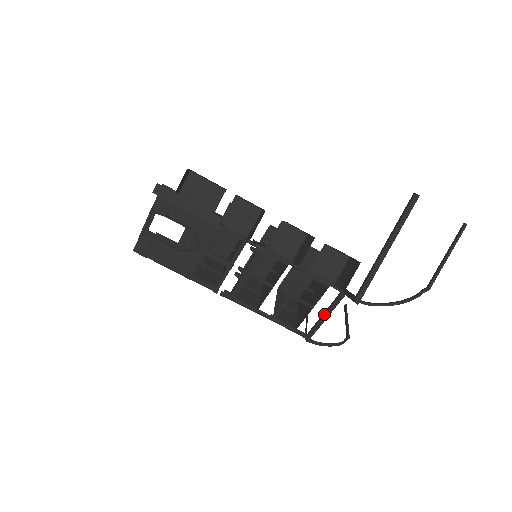
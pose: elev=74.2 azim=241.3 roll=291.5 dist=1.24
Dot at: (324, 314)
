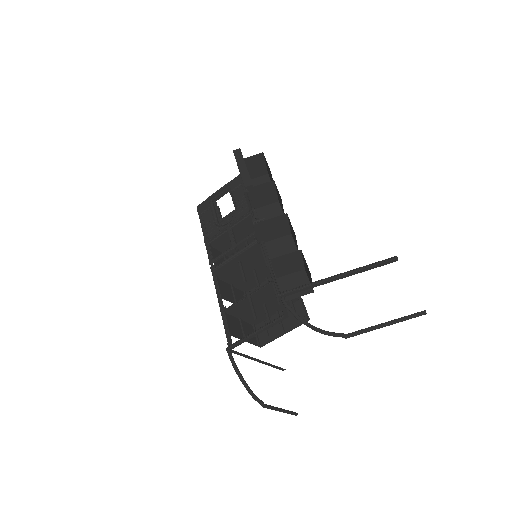
Dot at: (257, 329)
